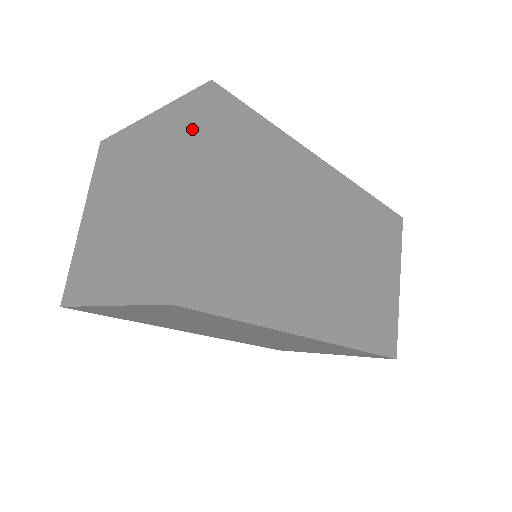
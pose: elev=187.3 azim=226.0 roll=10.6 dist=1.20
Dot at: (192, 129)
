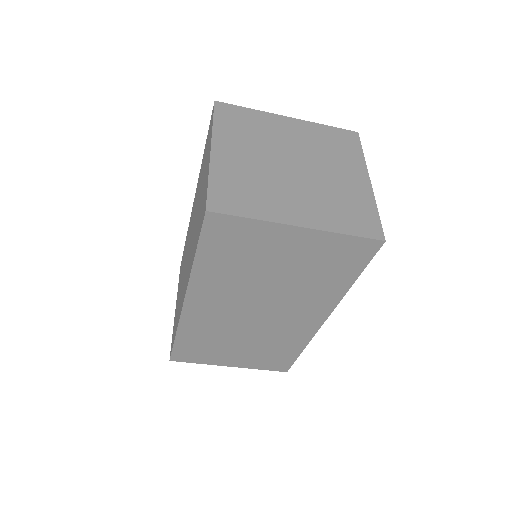
Dot at: (353, 150)
